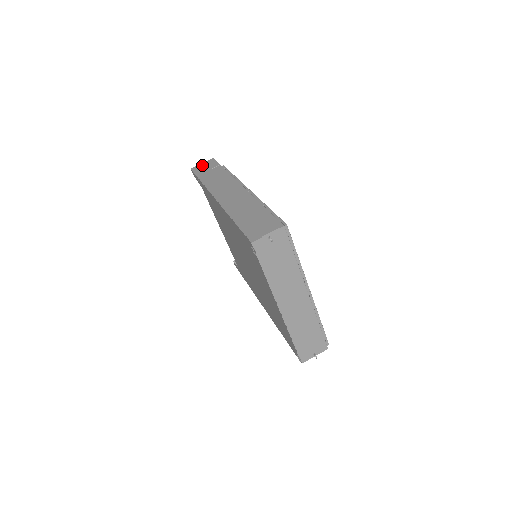
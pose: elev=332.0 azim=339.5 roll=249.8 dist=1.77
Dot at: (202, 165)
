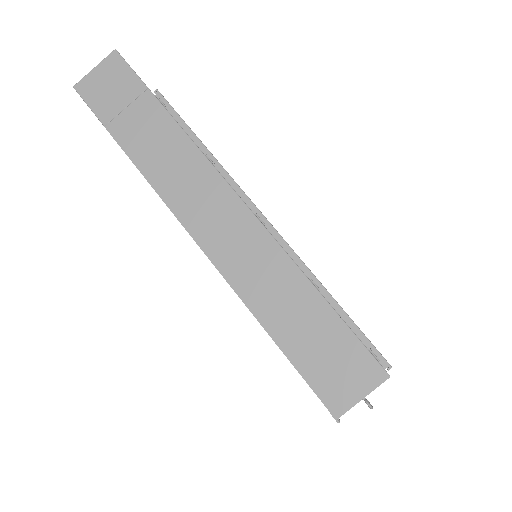
Dot at: (99, 78)
